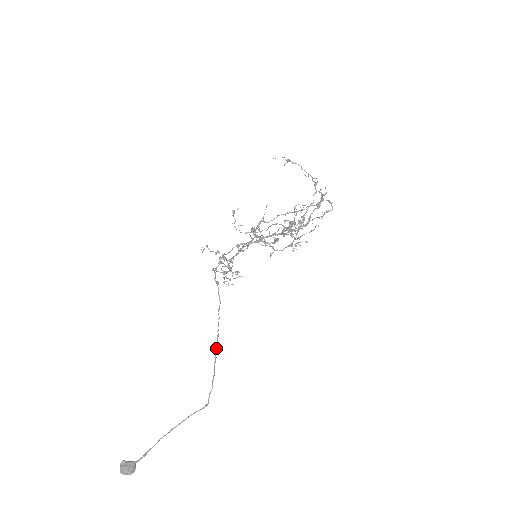
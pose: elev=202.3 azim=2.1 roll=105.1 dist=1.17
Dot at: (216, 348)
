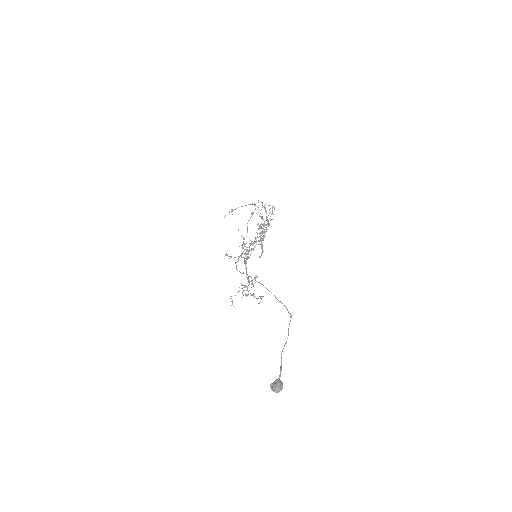
Dot at: occluded
